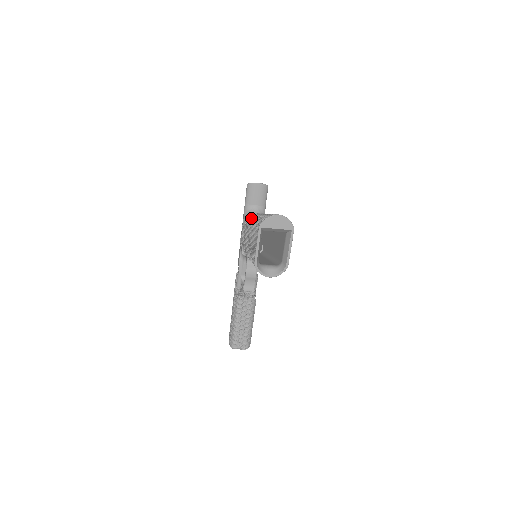
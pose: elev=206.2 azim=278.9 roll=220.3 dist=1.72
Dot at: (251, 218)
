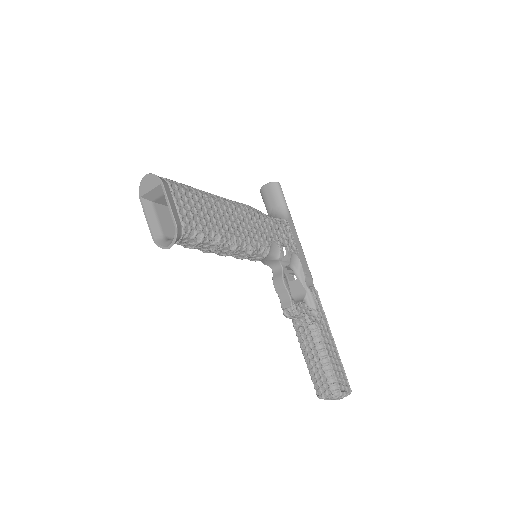
Dot at: occluded
